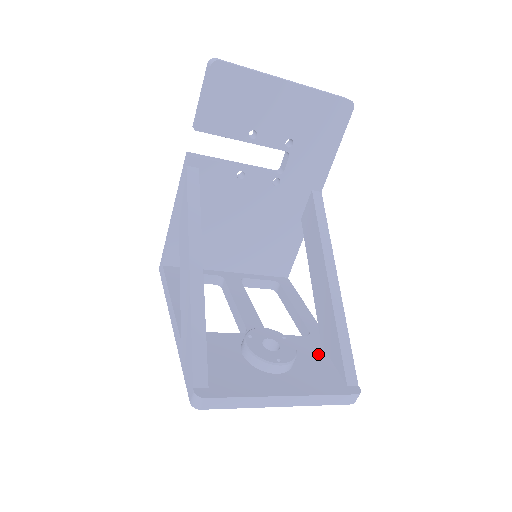
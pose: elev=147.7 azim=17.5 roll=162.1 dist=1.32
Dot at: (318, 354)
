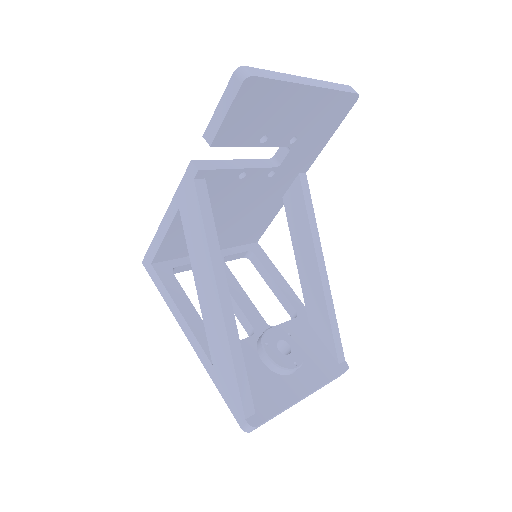
Dot at: (311, 336)
